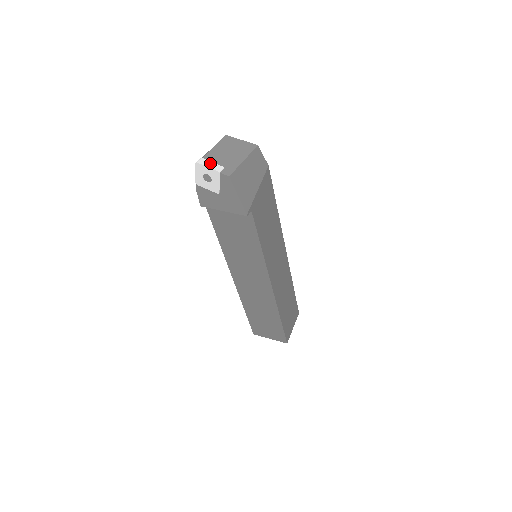
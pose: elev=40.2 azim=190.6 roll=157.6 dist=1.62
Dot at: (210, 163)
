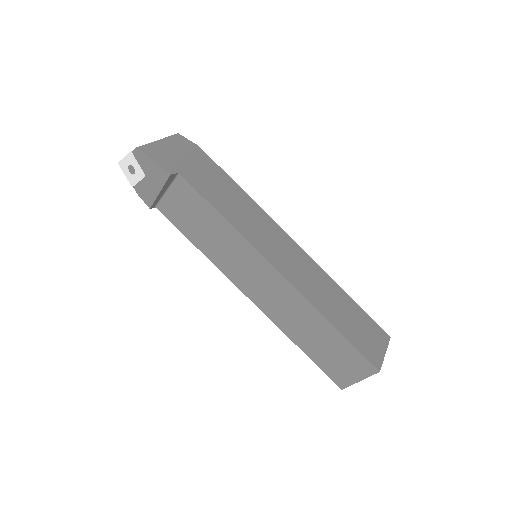
Dot at: occluded
